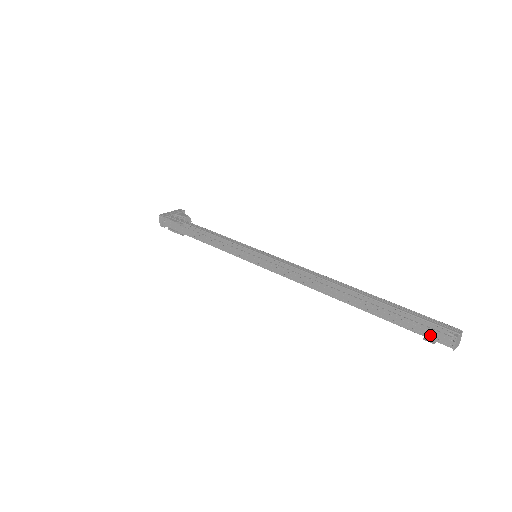
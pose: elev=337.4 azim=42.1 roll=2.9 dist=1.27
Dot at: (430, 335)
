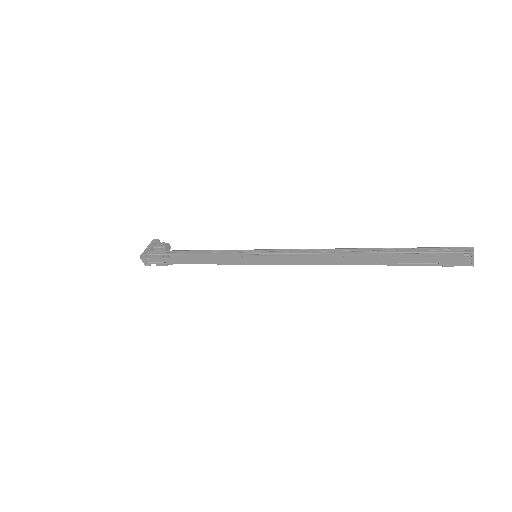
Dot at: (449, 263)
